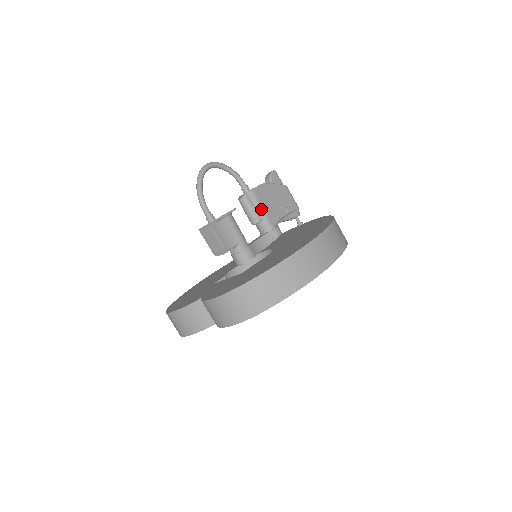
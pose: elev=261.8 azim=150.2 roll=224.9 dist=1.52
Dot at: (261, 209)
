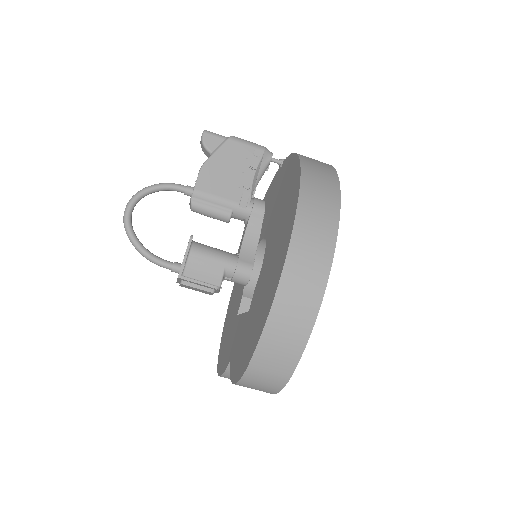
Dot at: (221, 202)
